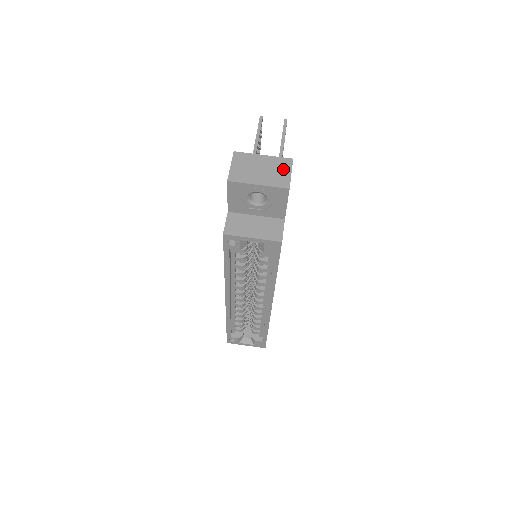
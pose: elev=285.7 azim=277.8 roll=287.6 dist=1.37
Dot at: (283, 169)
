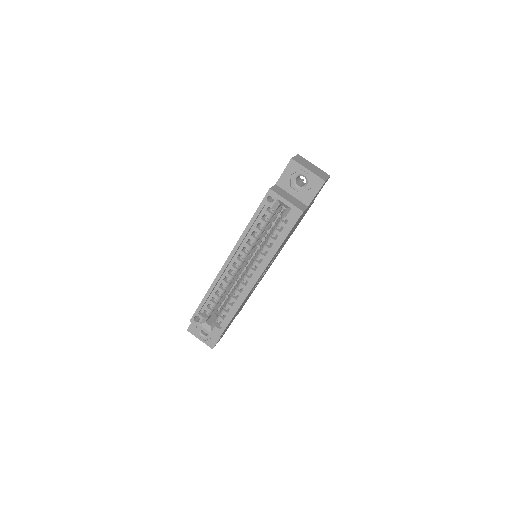
Dot at: (324, 175)
